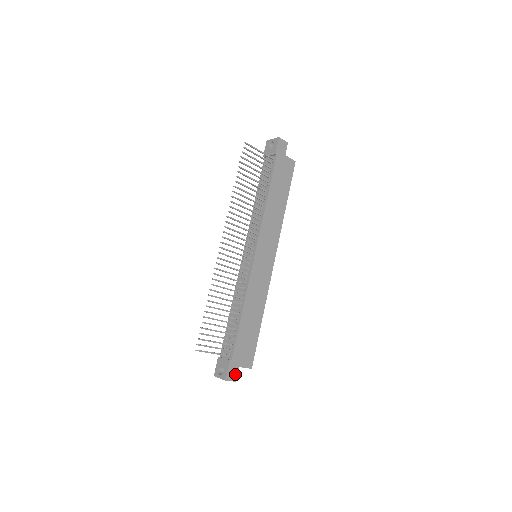
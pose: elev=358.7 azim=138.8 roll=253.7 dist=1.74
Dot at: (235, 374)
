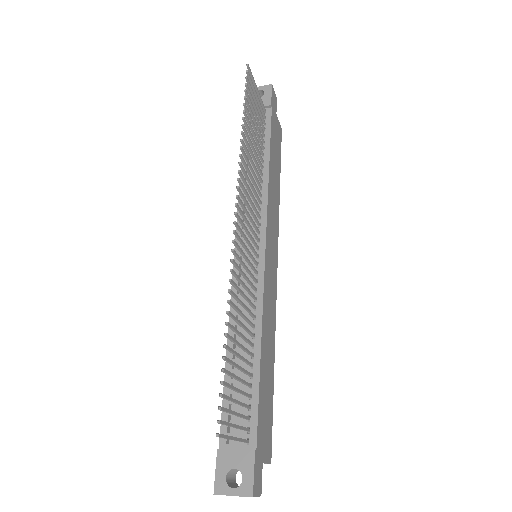
Dot at: (259, 479)
